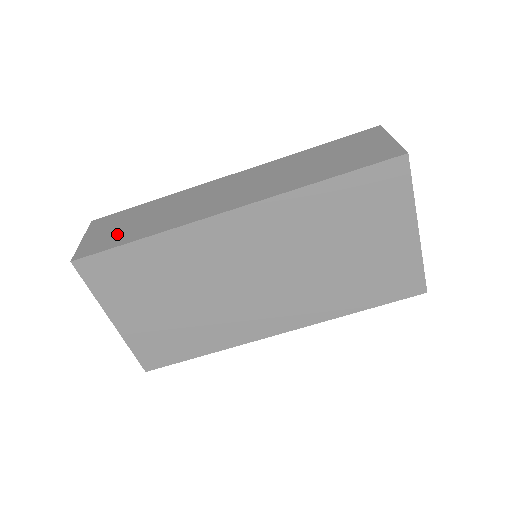
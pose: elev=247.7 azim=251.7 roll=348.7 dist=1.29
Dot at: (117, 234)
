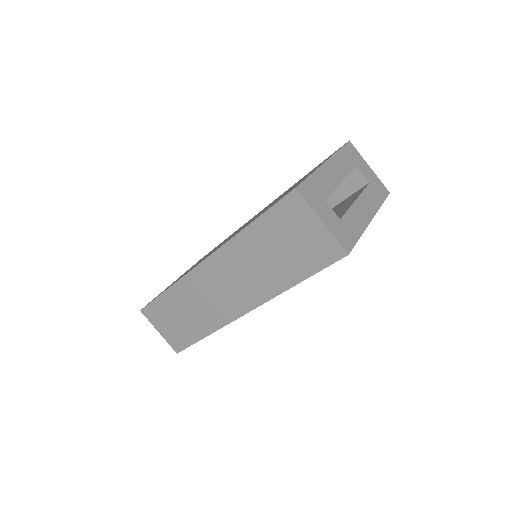
Dot at: (180, 330)
